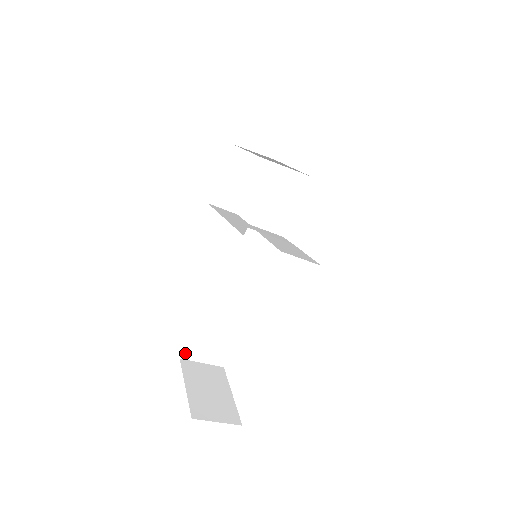
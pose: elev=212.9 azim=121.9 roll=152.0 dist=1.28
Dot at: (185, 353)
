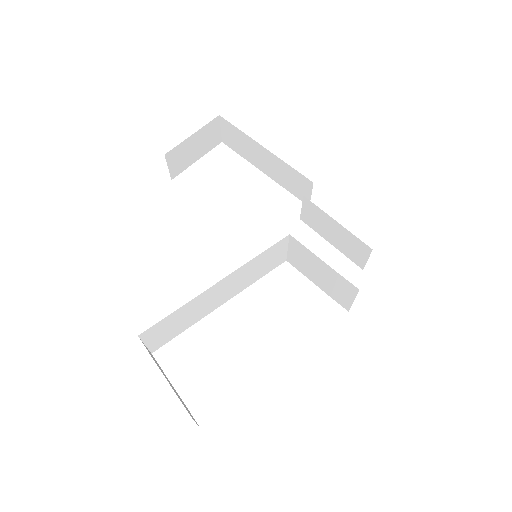
Dot at: (147, 331)
